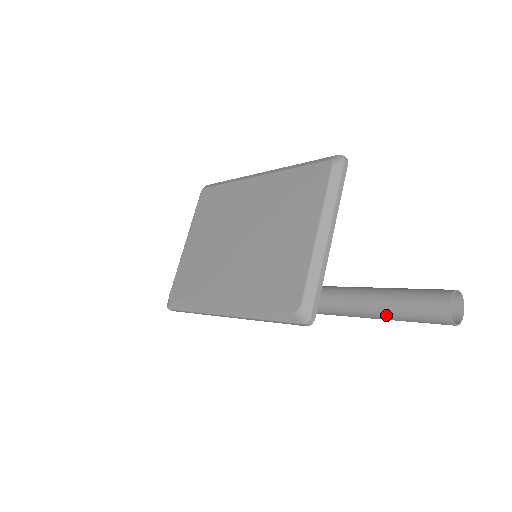
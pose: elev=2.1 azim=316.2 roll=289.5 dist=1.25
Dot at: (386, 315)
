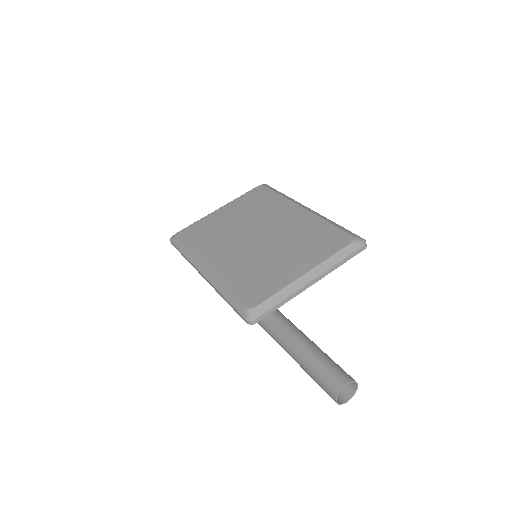
Dot at: (301, 361)
